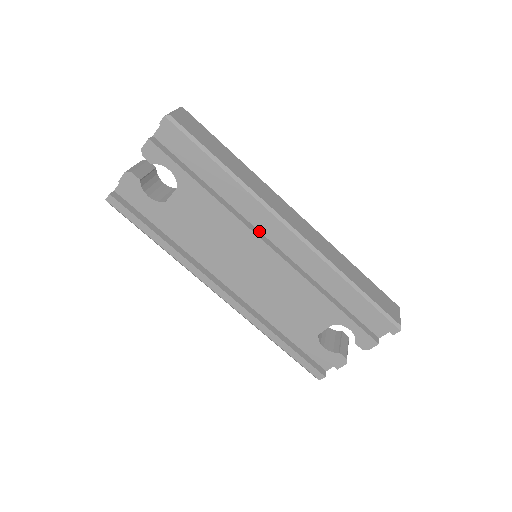
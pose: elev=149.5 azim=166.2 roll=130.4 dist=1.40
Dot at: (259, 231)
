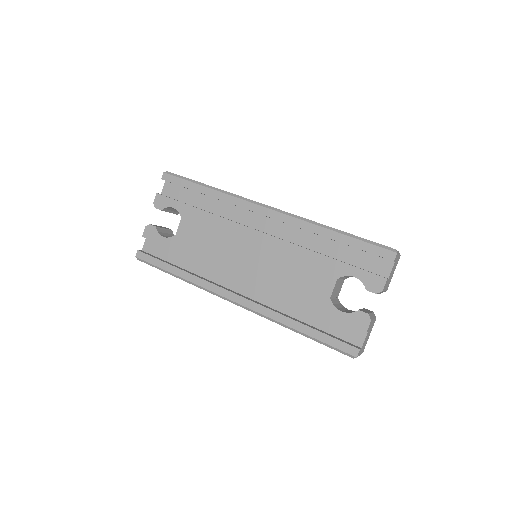
Dot at: occluded
